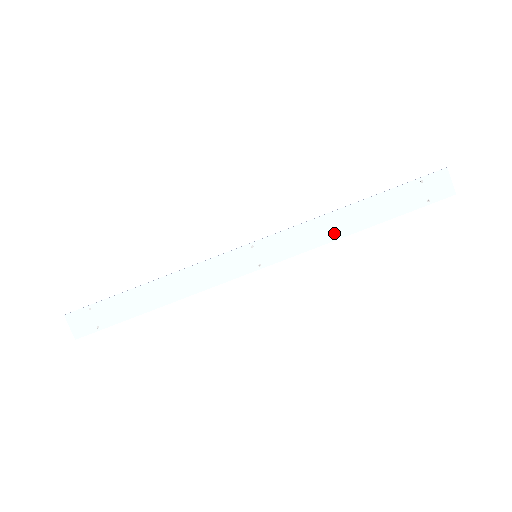
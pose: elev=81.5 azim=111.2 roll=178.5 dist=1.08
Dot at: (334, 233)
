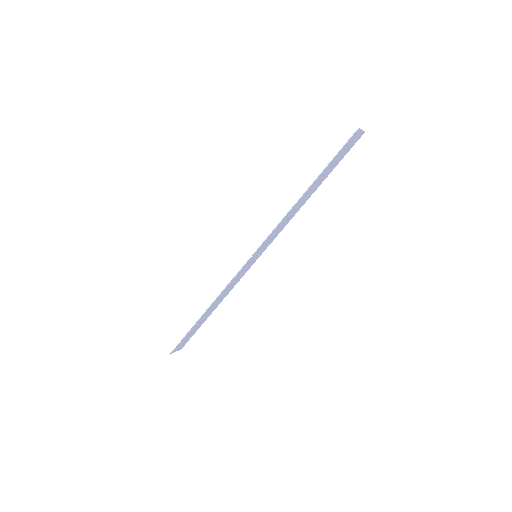
Dot at: (296, 211)
